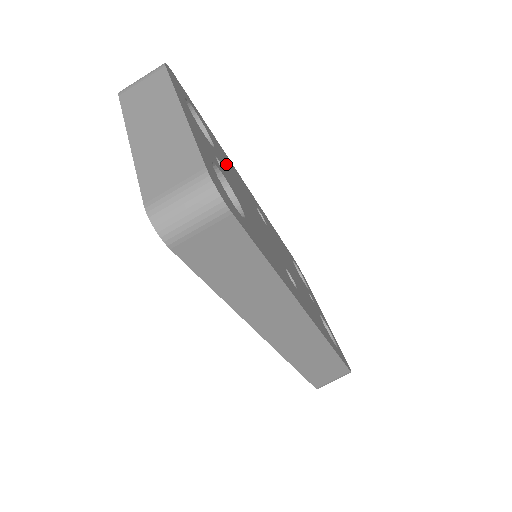
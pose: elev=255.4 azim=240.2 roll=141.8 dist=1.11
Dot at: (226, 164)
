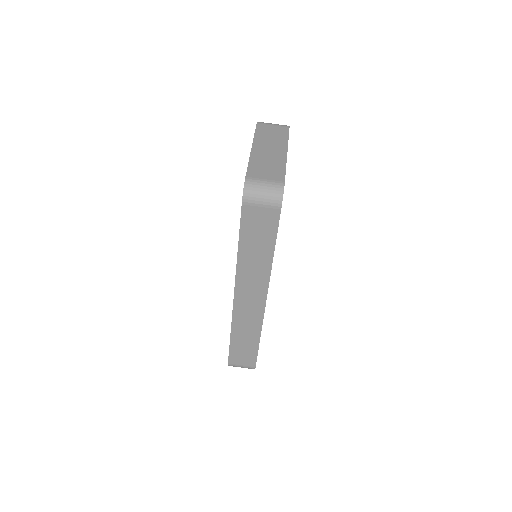
Dot at: occluded
